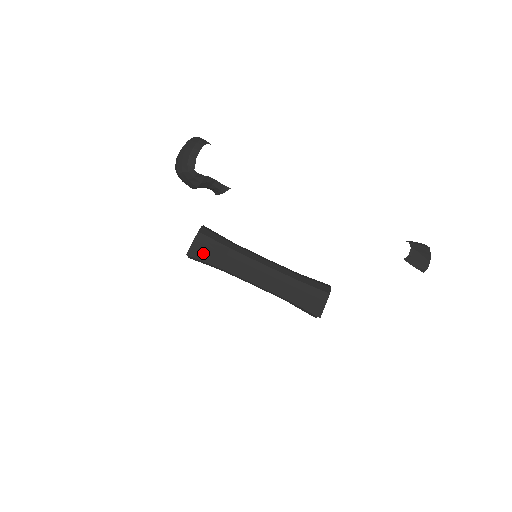
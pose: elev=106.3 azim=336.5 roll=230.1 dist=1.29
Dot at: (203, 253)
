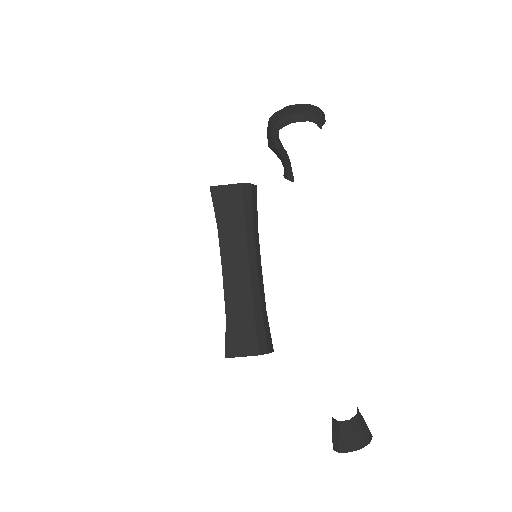
Dot at: (222, 201)
